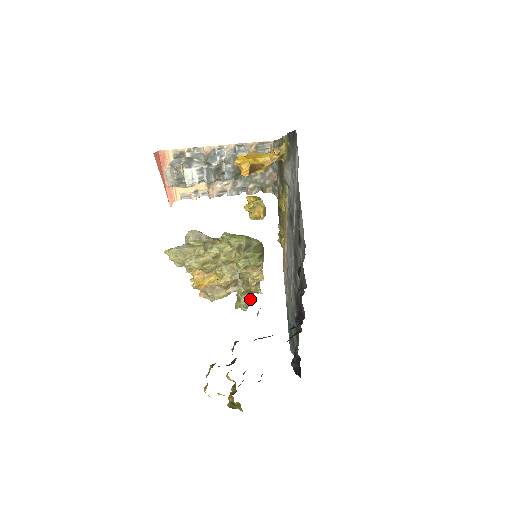
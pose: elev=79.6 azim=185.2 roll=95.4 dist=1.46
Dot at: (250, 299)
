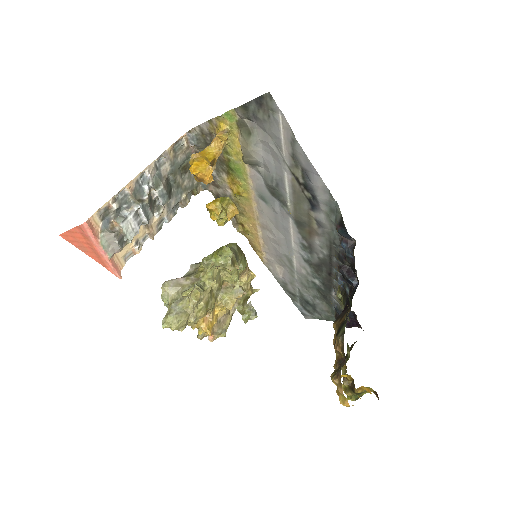
Dot at: (251, 304)
